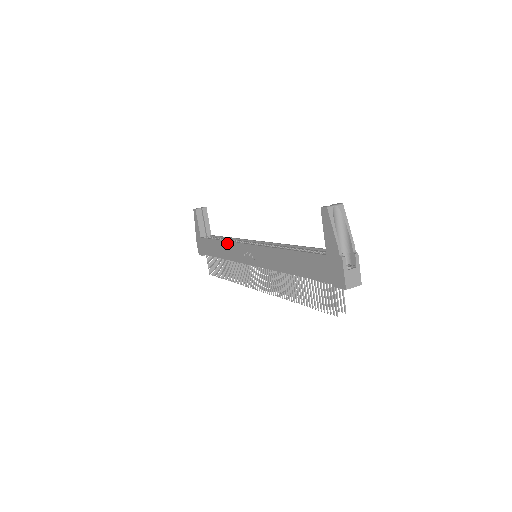
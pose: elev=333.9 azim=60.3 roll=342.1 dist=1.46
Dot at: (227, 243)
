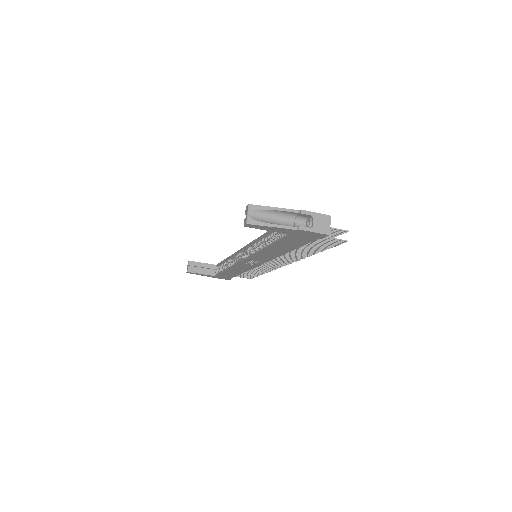
Dot at: (232, 268)
